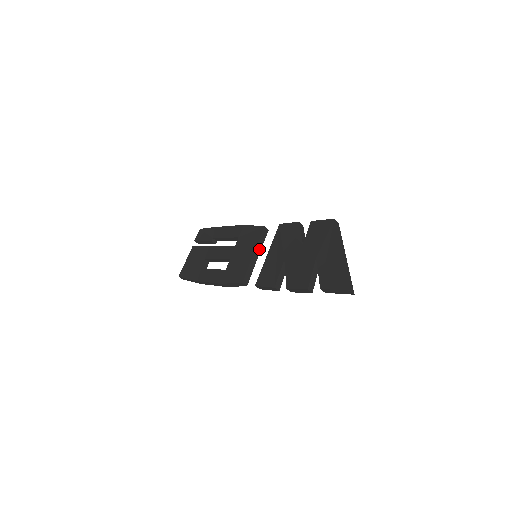
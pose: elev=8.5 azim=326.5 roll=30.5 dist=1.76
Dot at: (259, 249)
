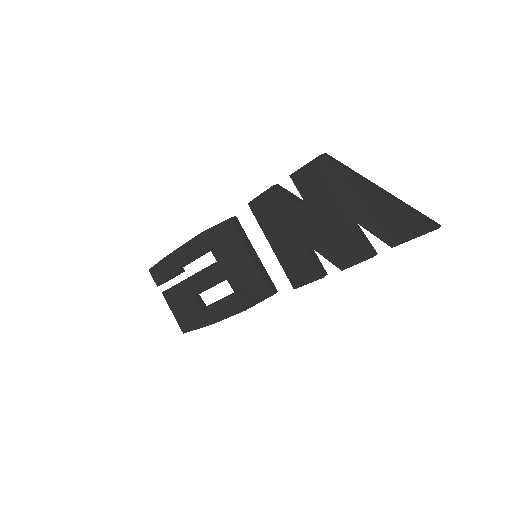
Dot at: (249, 245)
